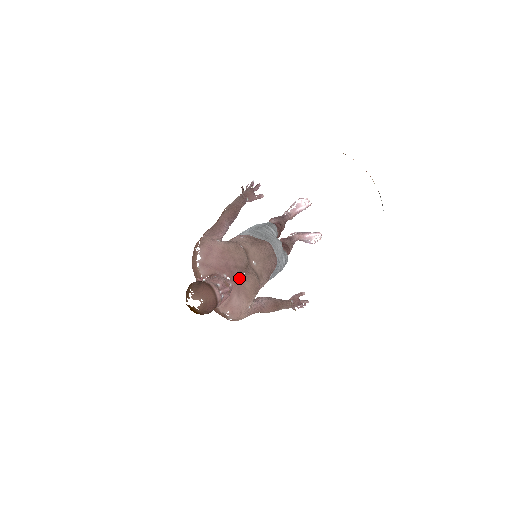
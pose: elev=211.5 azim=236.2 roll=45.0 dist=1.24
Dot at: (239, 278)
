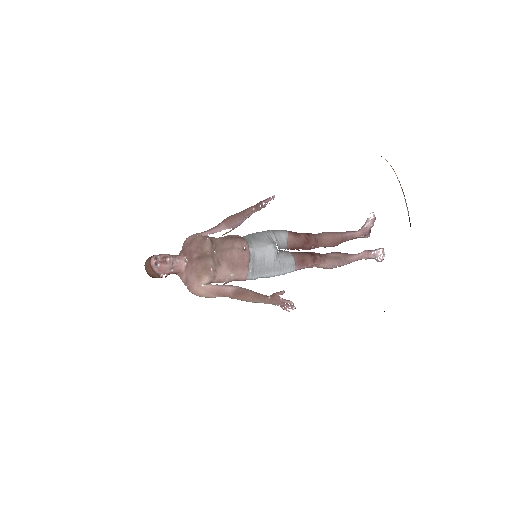
Dot at: (195, 260)
